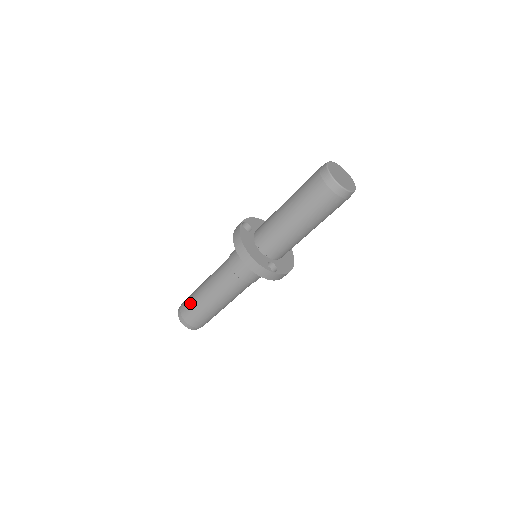
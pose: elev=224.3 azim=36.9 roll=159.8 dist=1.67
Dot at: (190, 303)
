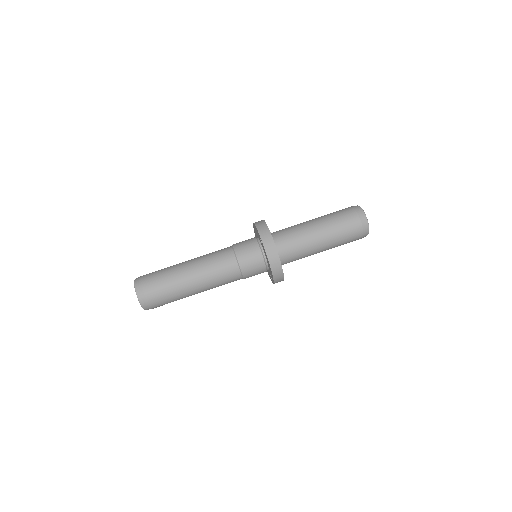
Dot at: occluded
